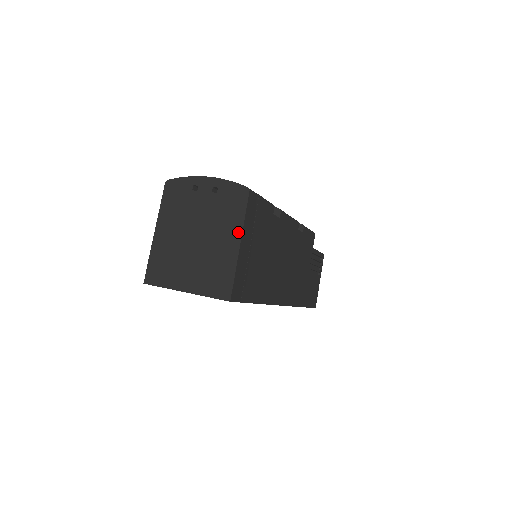
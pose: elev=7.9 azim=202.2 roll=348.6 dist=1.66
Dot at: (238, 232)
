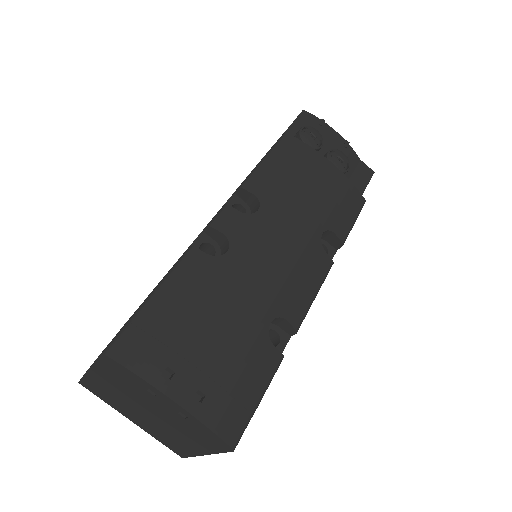
Dot at: (205, 451)
